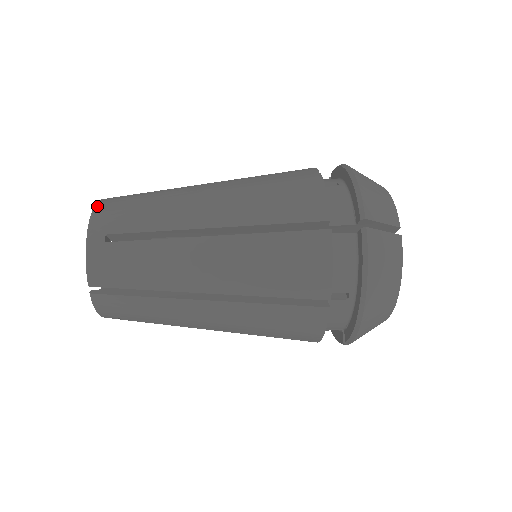
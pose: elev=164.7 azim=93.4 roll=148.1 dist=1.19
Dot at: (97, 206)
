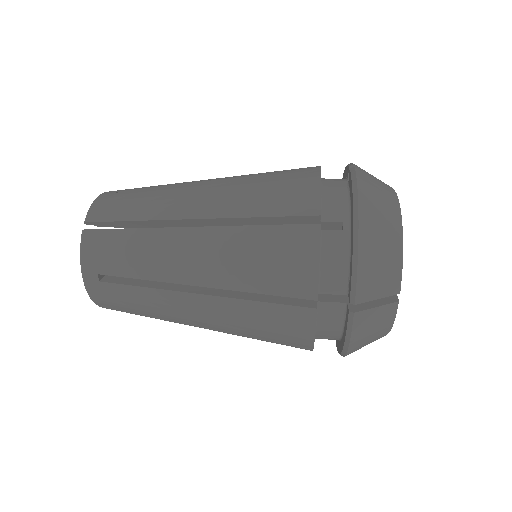
Dot at: (84, 233)
